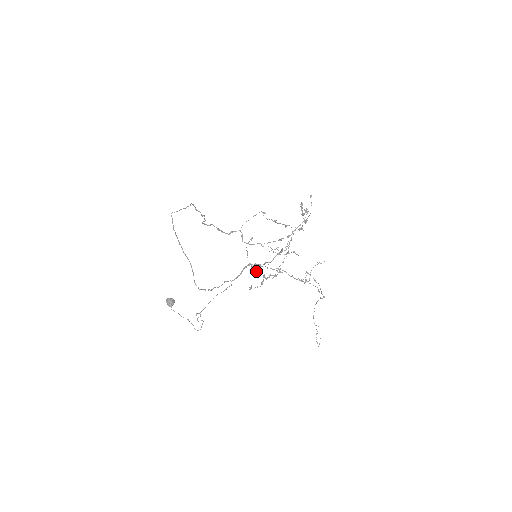
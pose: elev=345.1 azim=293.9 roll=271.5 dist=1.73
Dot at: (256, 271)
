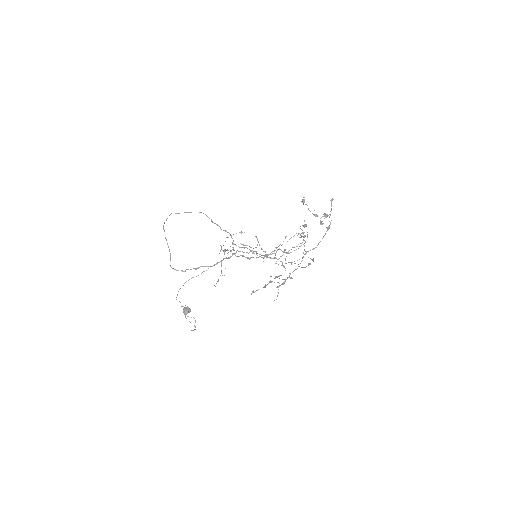
Dot at: (224, 250)
